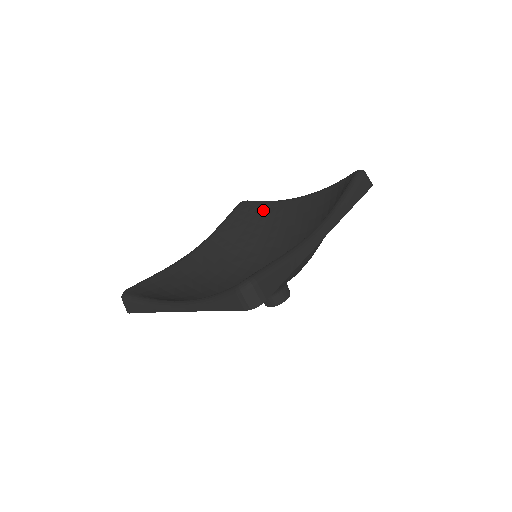
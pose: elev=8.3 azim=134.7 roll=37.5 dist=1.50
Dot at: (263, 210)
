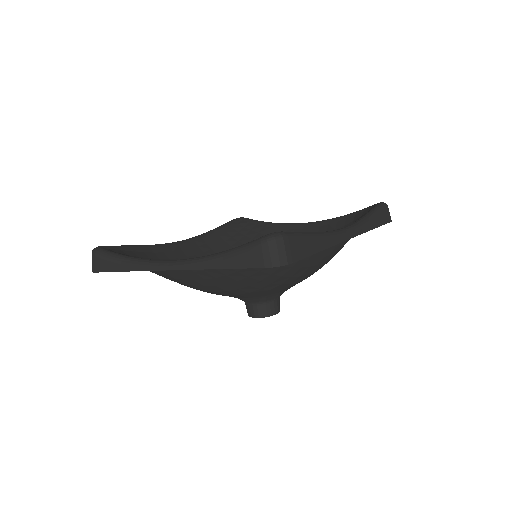
Dot at: (262, 228)
